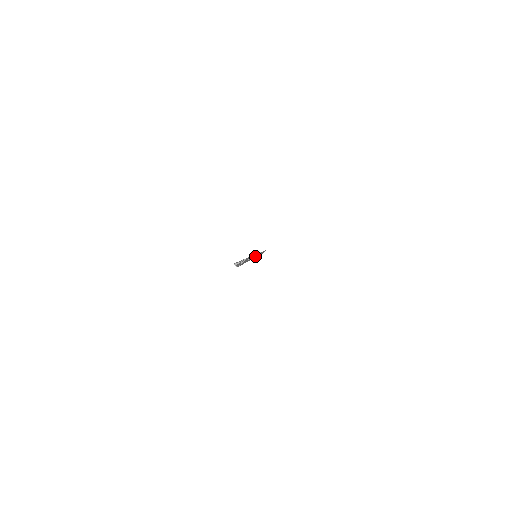
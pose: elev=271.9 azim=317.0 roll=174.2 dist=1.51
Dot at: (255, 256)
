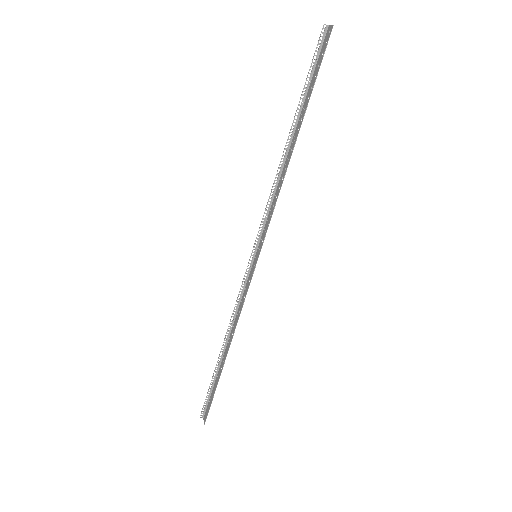
Dot at: (246, 287)
